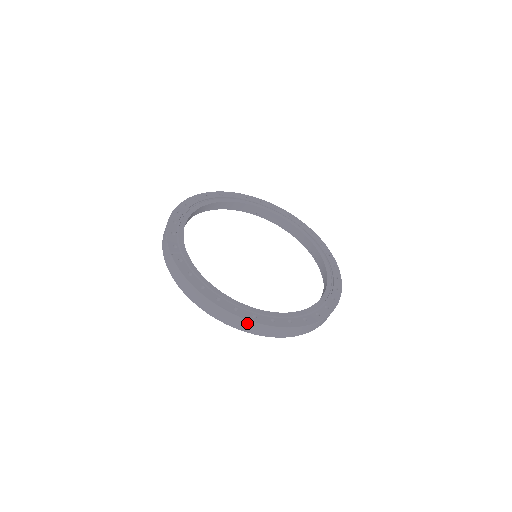
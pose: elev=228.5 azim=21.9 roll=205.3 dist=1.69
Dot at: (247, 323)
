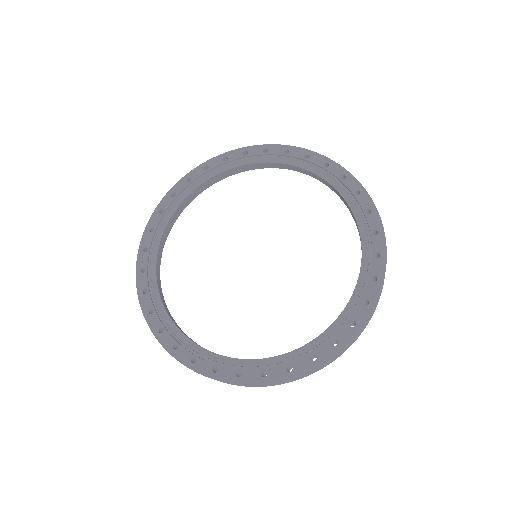
Dot at: (144, 311)
